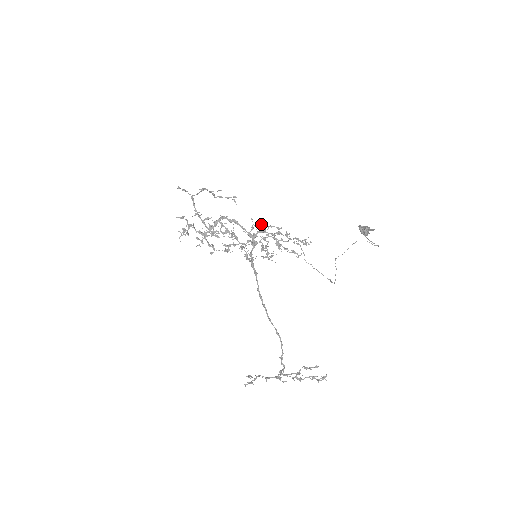
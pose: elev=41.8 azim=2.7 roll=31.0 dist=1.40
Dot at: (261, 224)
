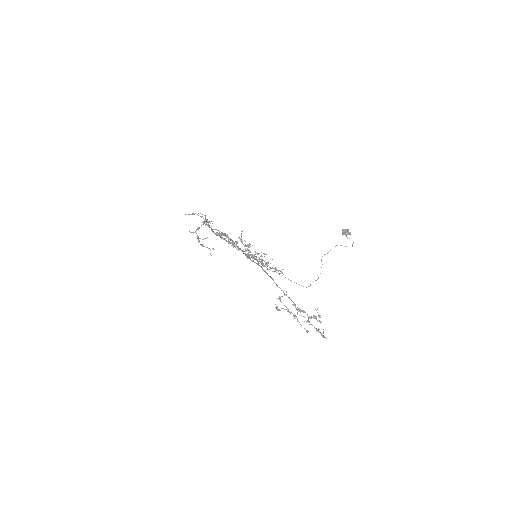
Dot at: (250, 251)
